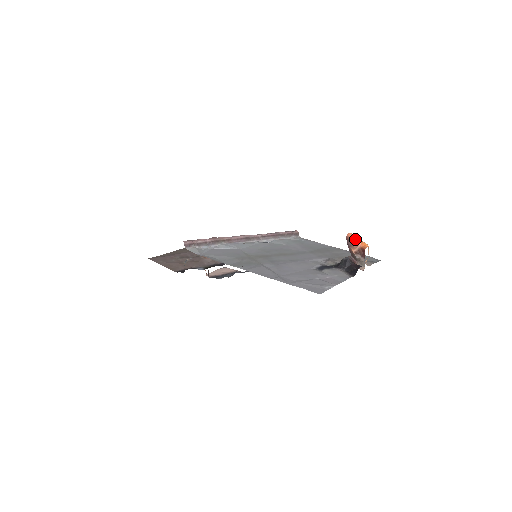
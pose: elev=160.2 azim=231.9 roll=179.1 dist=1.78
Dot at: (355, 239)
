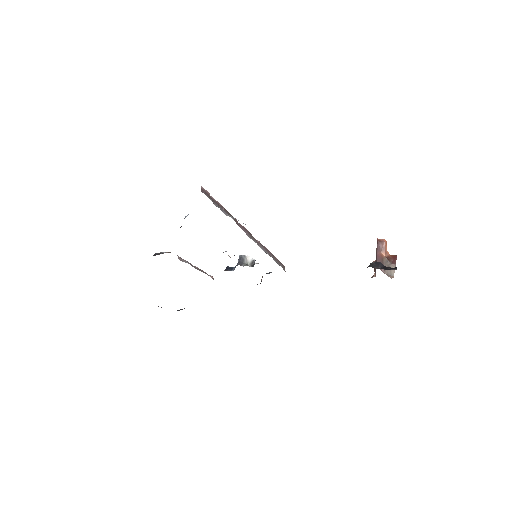
Dot at: (386, 244)
